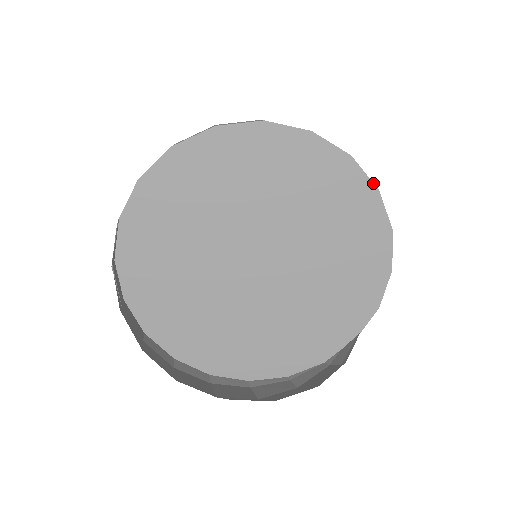
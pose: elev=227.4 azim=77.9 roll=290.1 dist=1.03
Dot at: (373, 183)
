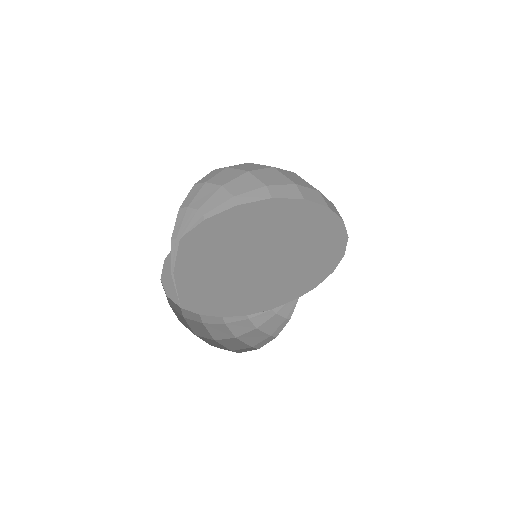
Dot at: (347, 234)
